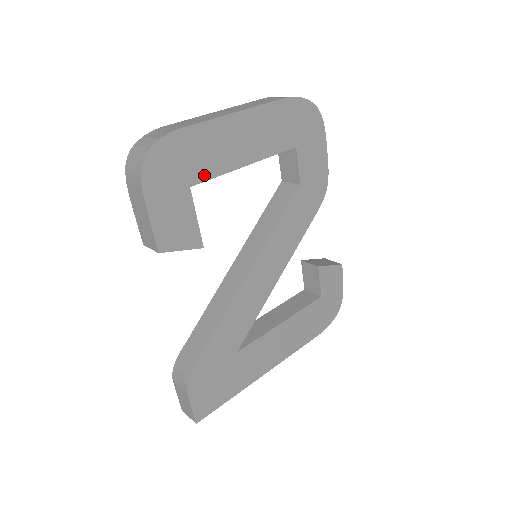
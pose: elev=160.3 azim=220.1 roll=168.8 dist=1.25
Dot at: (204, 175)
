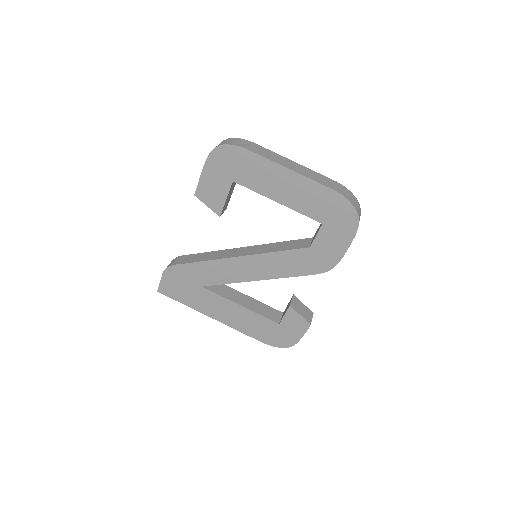
Dot at: (246, 183)
